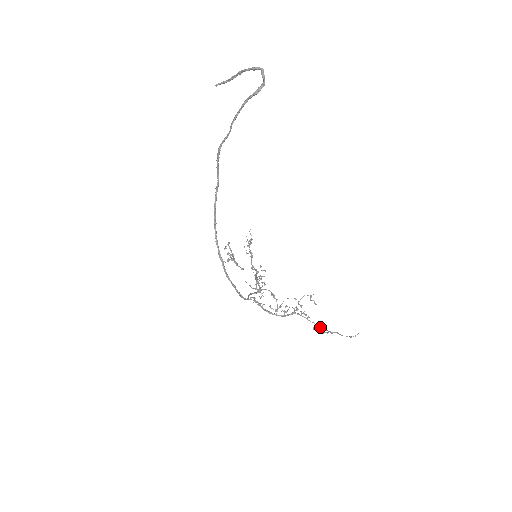
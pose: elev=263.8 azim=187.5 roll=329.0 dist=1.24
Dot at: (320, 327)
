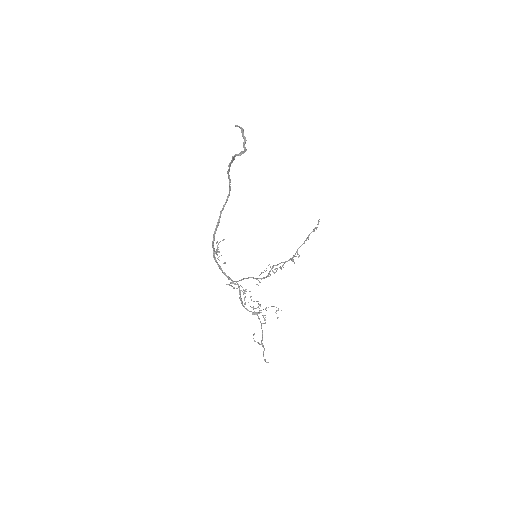
Dot at: (262, 336)
